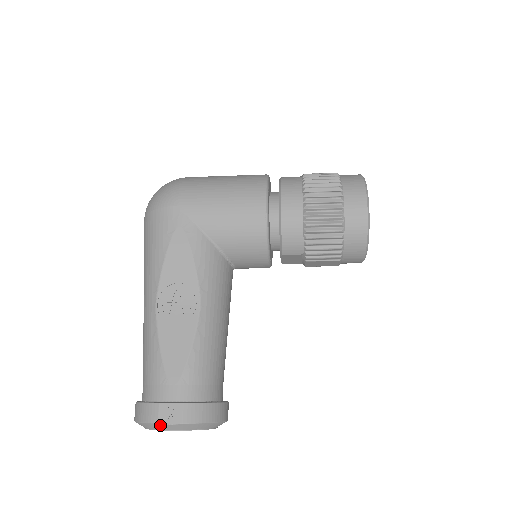
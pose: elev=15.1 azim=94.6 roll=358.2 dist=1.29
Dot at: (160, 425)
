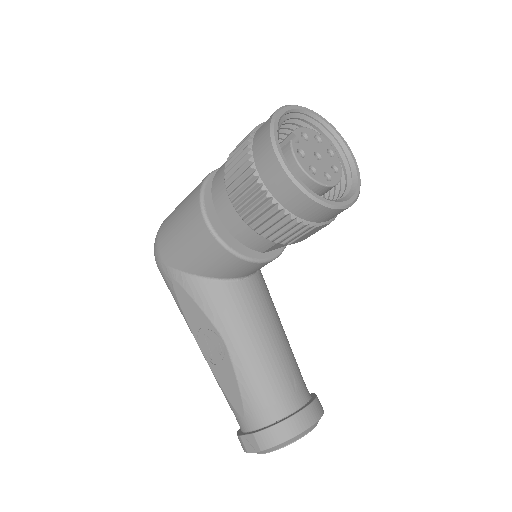
Dot at: occluded
